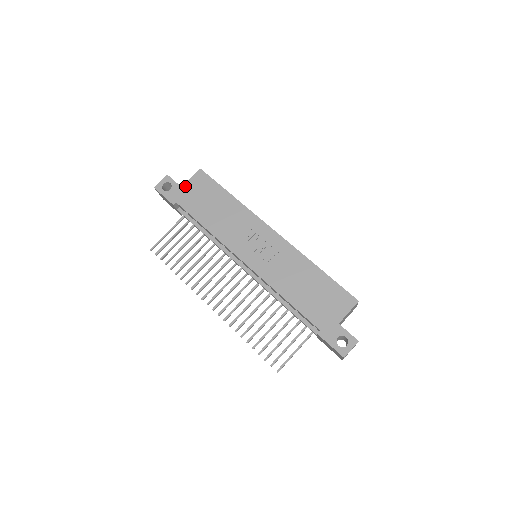
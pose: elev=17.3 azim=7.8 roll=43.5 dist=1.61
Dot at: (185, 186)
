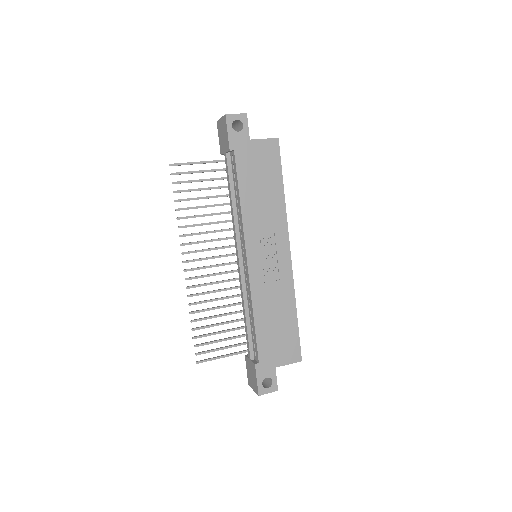
Dot at: (253, 142)
